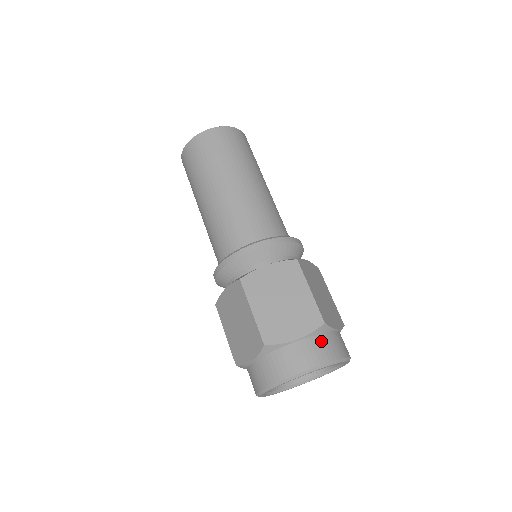
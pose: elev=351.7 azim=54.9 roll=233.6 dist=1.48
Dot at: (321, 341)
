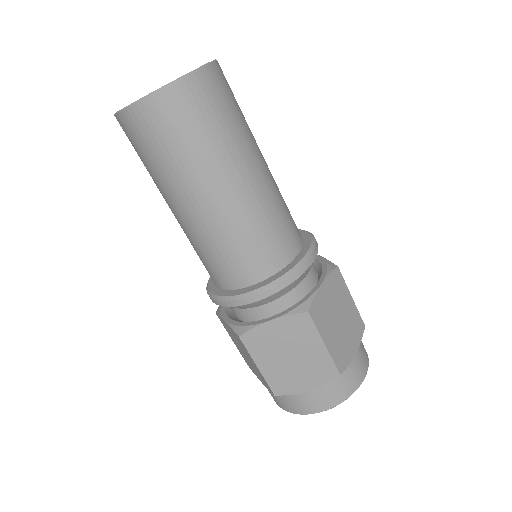
Dot at: (336, 384)
